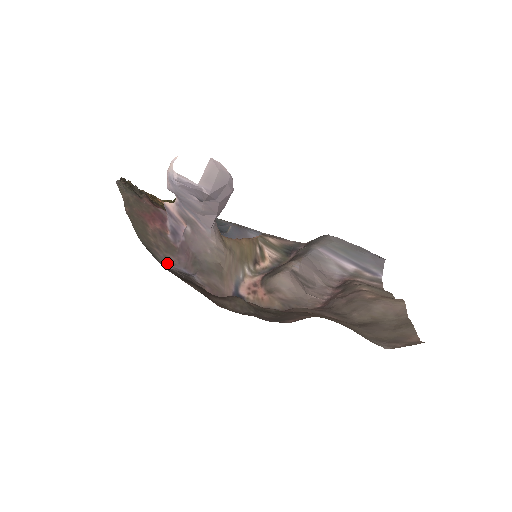
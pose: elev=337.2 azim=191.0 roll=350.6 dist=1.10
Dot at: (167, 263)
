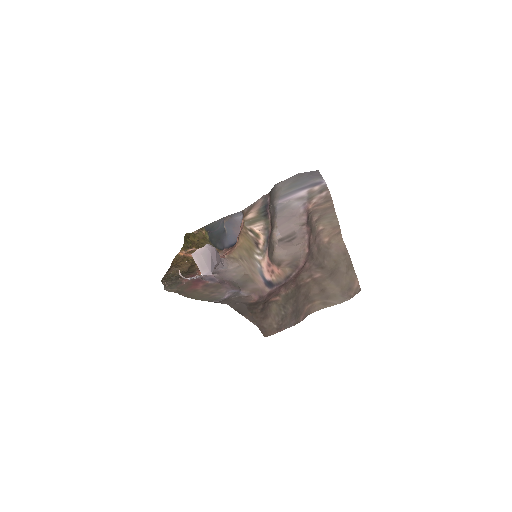
Dot at: (223, 294)
